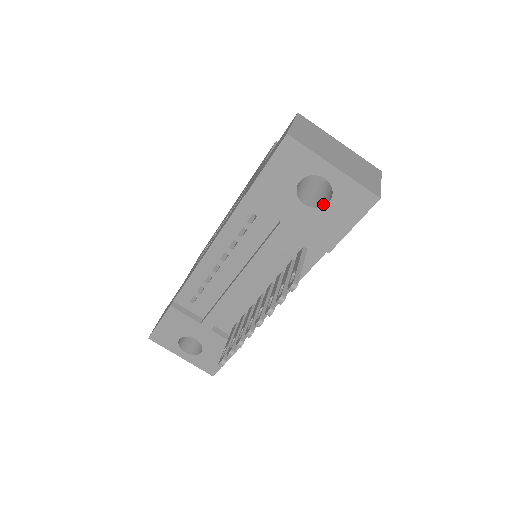
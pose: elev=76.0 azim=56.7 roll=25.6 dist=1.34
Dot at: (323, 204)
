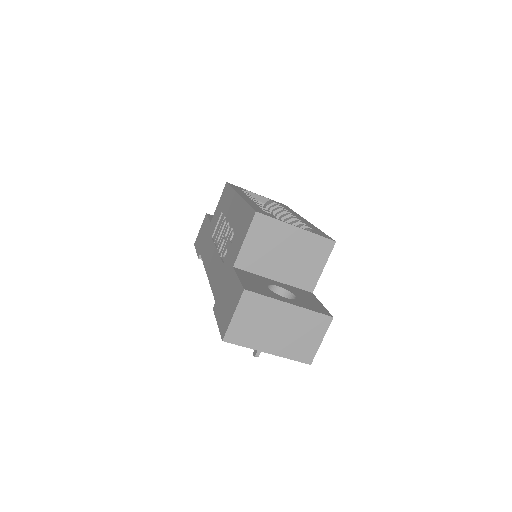
Dot at: occluded
